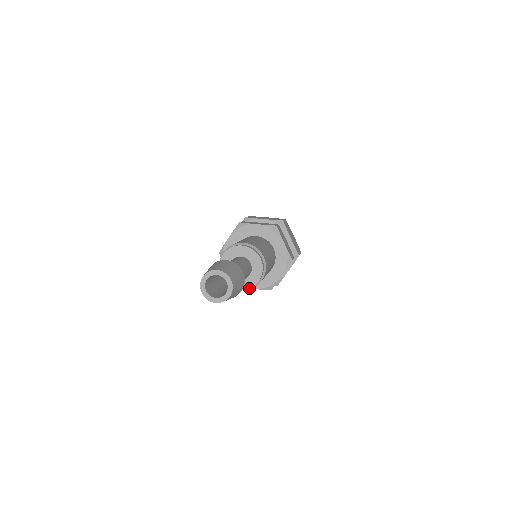
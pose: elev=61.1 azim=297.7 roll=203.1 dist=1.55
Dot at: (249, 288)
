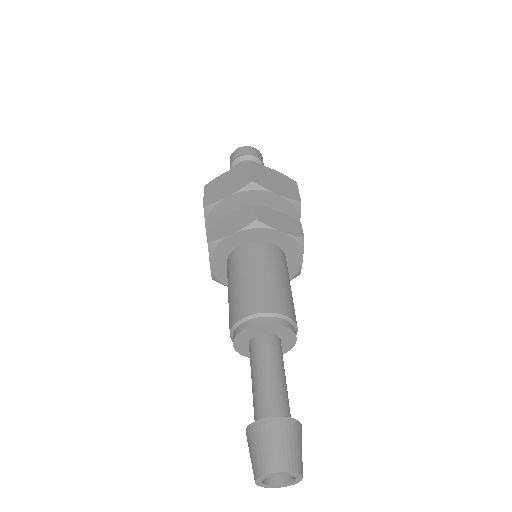
Dot at: occluded
